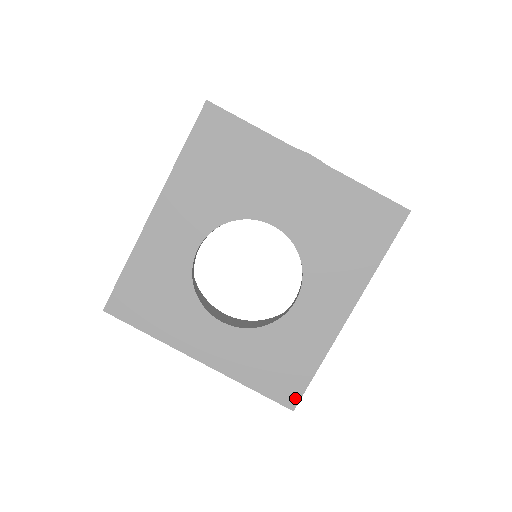
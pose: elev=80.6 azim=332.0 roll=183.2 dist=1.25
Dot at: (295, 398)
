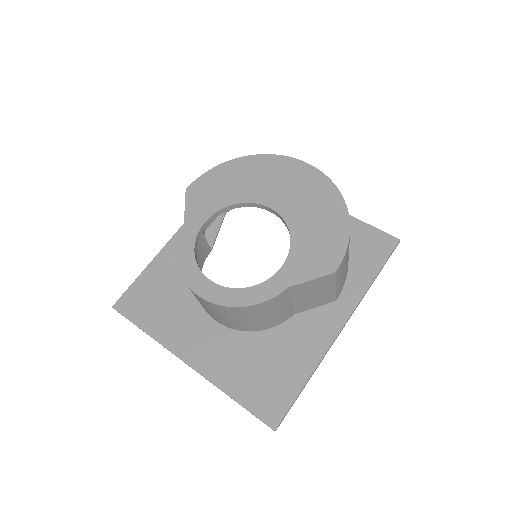
Dot at: (278, 415)
